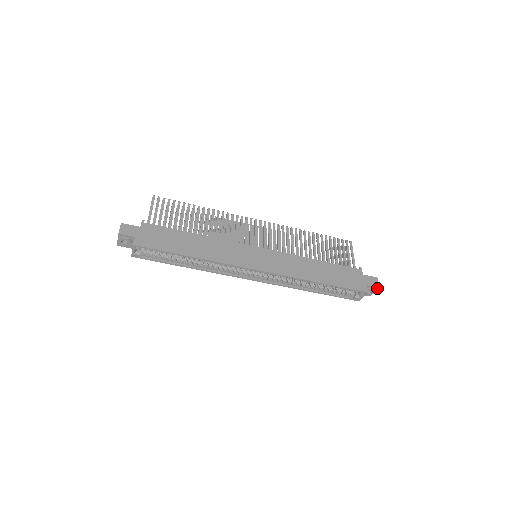
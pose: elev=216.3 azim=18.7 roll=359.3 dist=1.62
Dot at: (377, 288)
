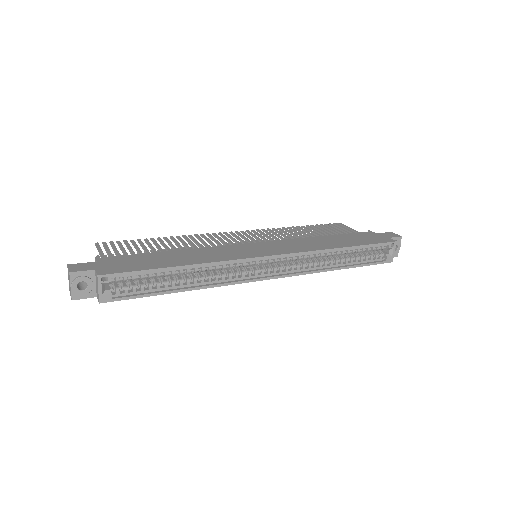
Dot at: (400, 239)
